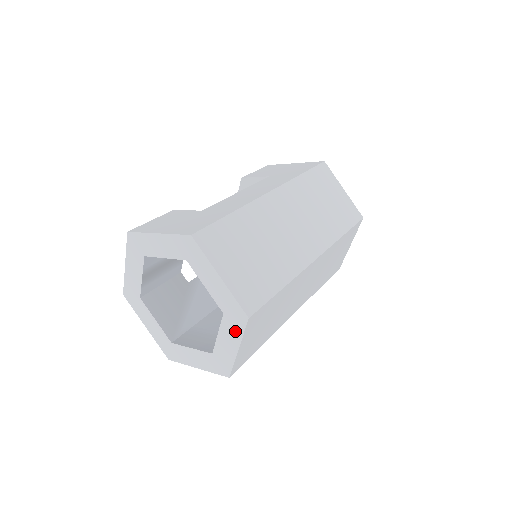
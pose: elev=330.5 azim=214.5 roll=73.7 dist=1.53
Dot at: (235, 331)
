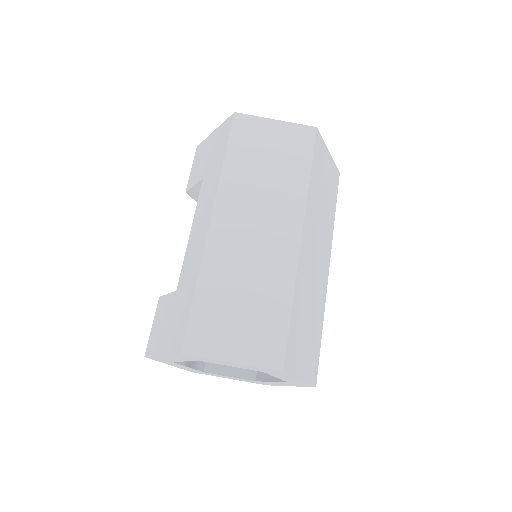
Dot at: (284, 376)
